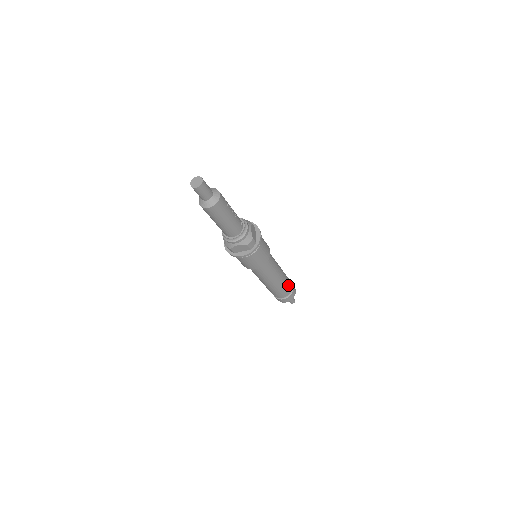
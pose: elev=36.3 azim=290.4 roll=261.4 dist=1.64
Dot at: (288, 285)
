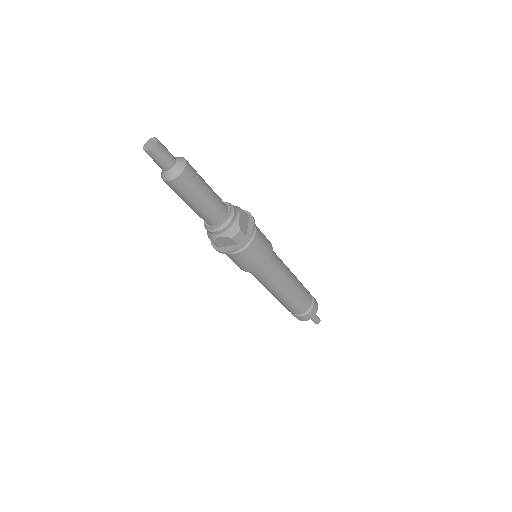
Dot at: (305, 299)
